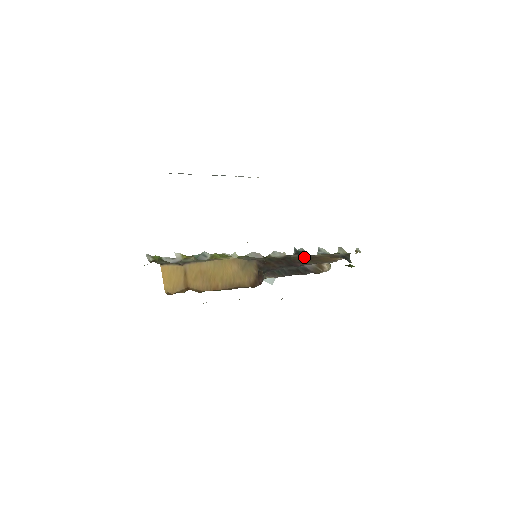
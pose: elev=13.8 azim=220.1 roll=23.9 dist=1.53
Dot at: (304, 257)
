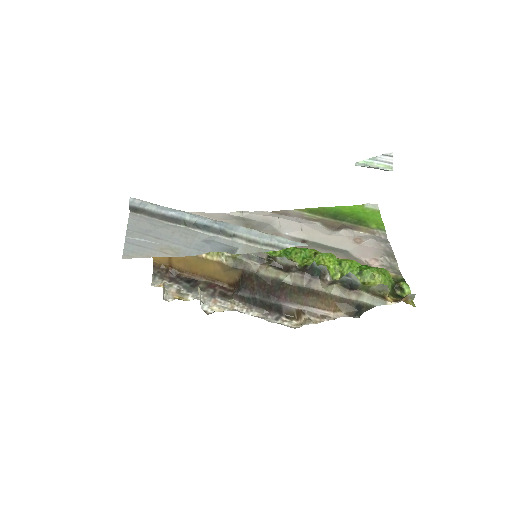
Dot at: (301, 289)
